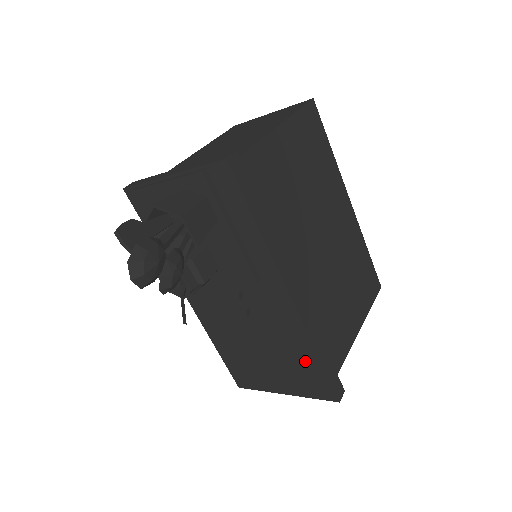
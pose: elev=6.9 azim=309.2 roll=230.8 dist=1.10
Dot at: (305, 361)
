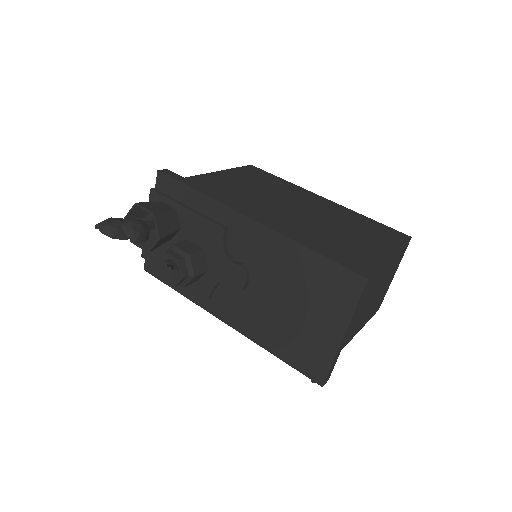
Dot at: (310, 268)
